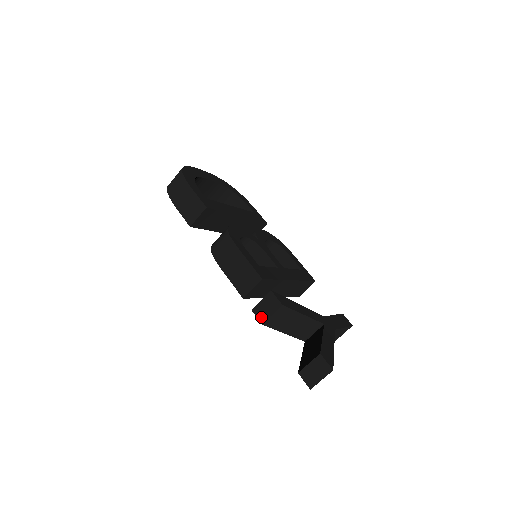
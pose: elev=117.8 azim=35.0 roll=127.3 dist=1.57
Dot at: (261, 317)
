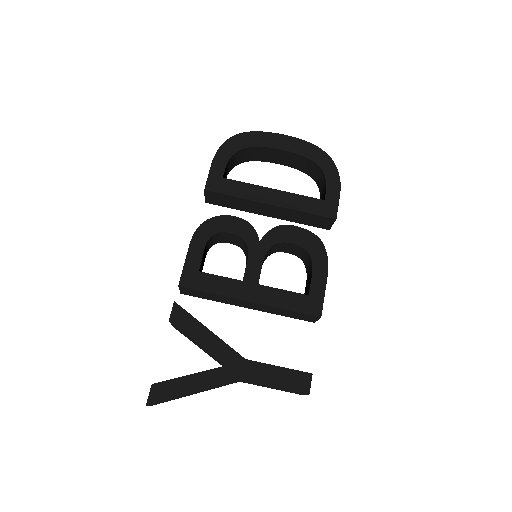
Dot at: occluded
